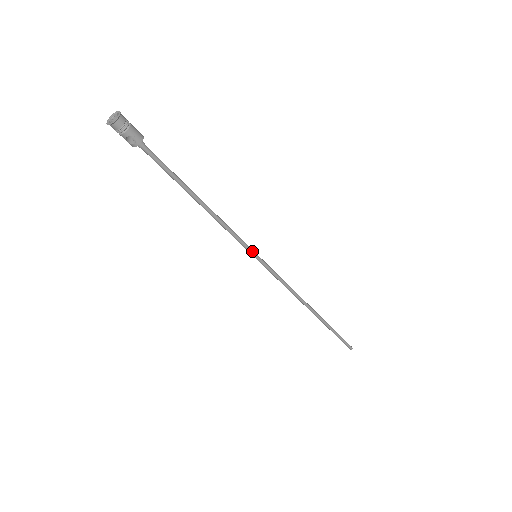
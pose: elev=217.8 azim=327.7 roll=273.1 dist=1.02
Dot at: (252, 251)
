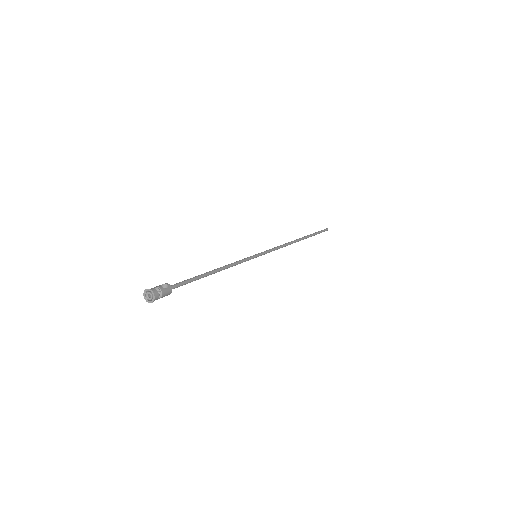
Dot at: occluded
